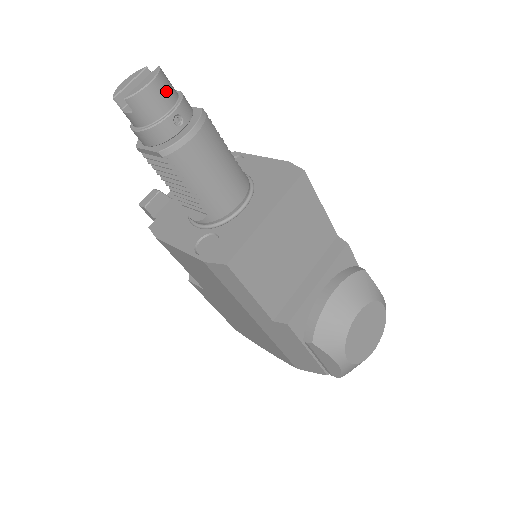
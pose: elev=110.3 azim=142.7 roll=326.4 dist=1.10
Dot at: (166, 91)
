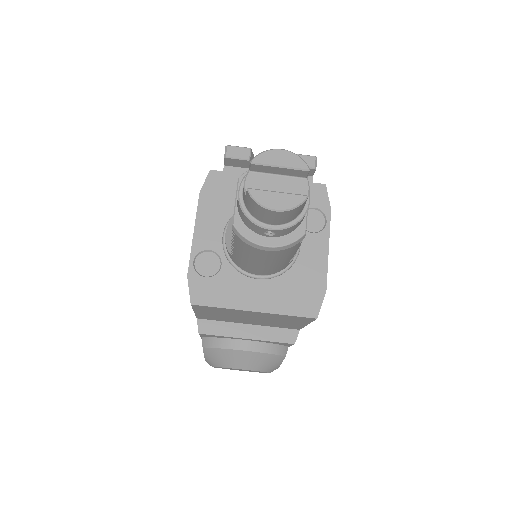
Dot at: (285, 217)
